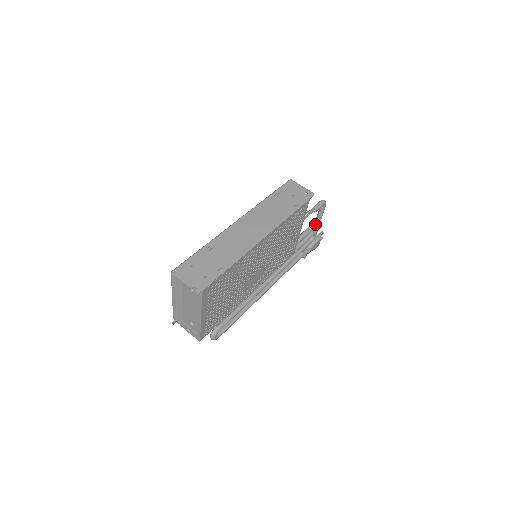
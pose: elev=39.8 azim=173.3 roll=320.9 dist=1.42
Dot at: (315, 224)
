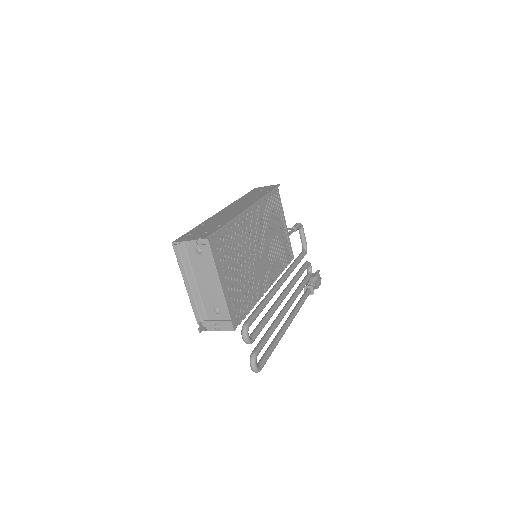
Dot at: (304, 251)
